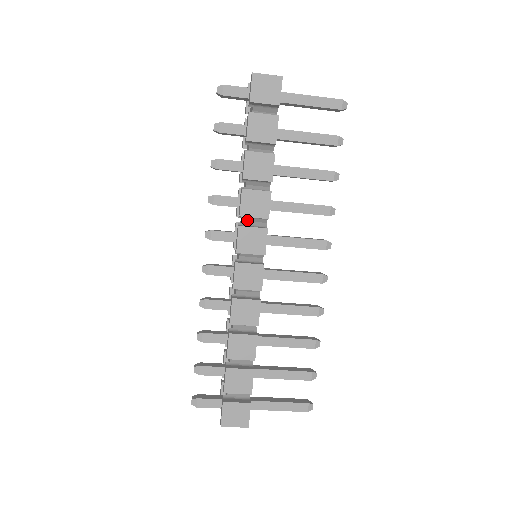
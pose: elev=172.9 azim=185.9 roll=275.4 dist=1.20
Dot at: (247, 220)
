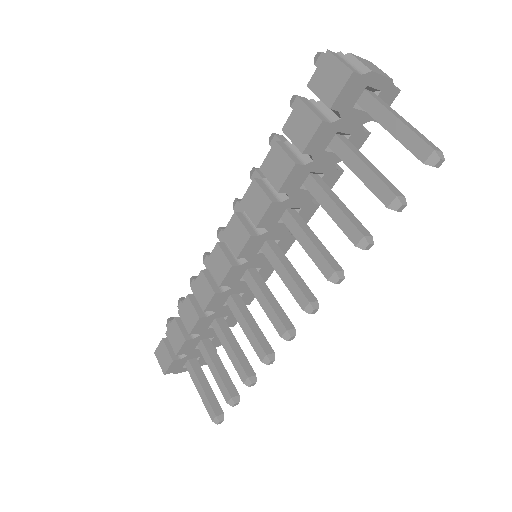
Dot at: occluded
